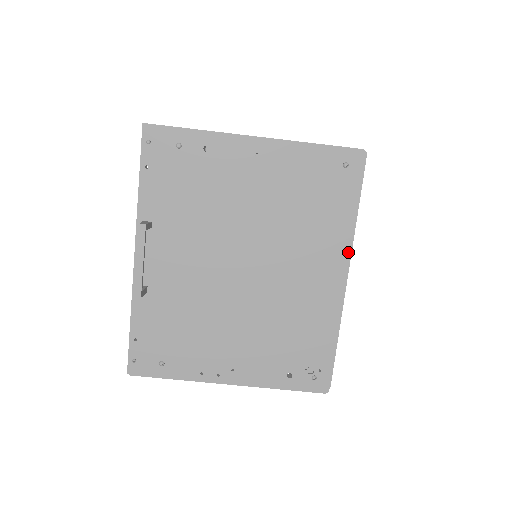
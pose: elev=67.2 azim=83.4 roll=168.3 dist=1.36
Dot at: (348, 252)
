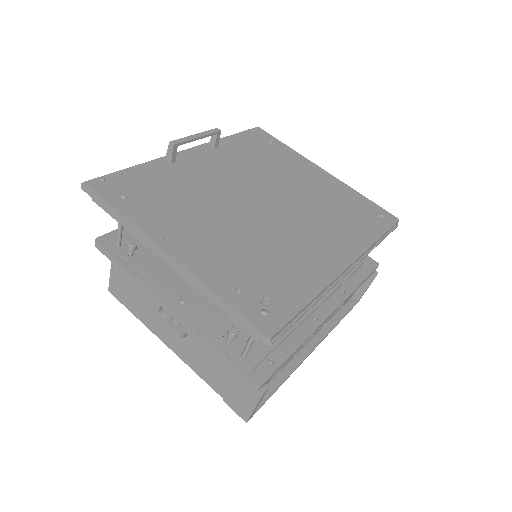
Dot at: (359, 253)
